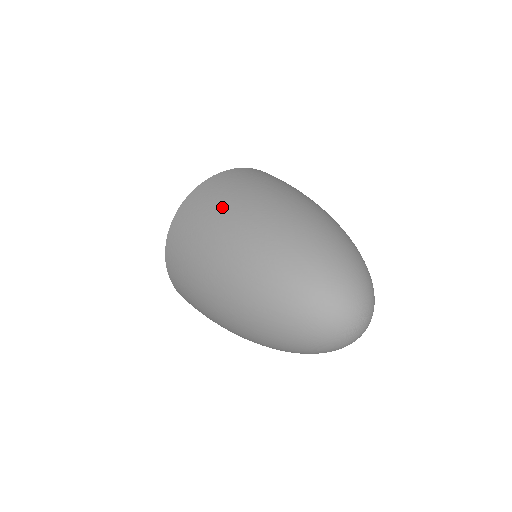
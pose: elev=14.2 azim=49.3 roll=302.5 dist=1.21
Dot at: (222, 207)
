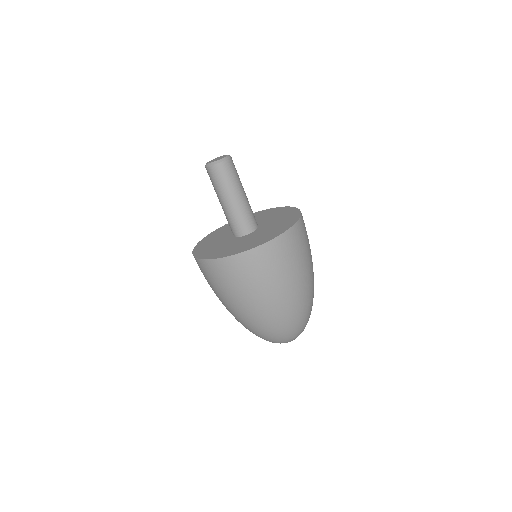
Dot at: (265, 284)
